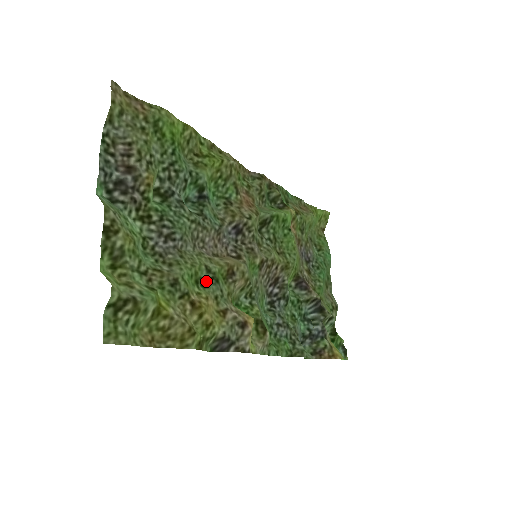
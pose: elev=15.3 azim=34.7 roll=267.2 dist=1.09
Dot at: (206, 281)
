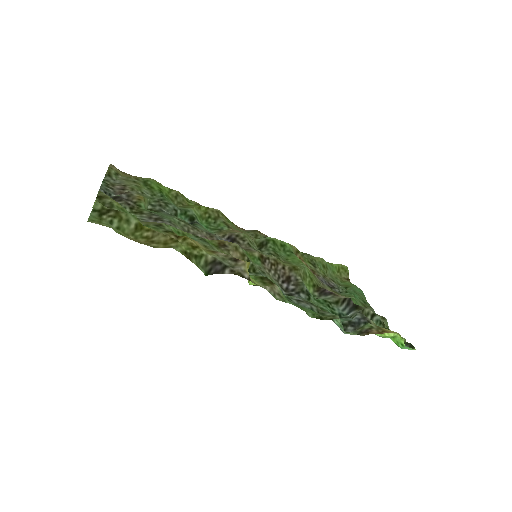
Dot at: (195, 240)
